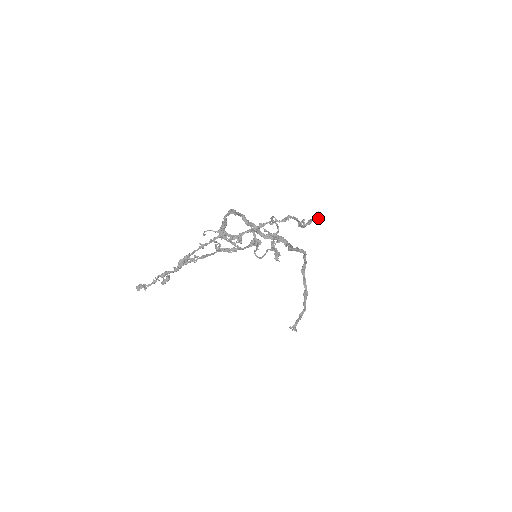
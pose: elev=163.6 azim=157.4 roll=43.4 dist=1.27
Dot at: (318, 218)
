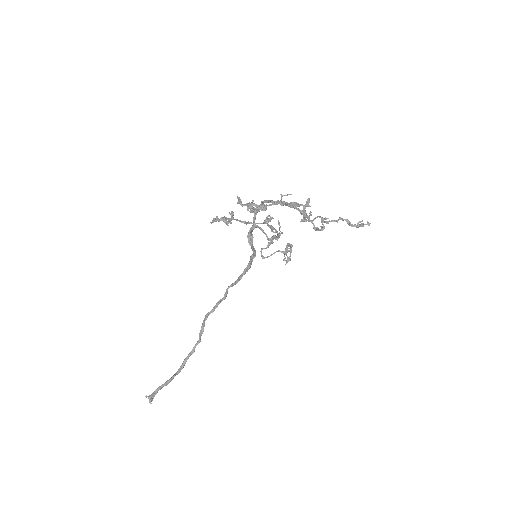
Dot at: (369, 224)
